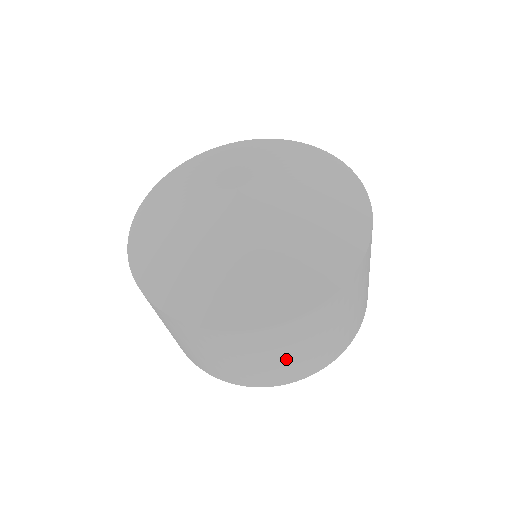
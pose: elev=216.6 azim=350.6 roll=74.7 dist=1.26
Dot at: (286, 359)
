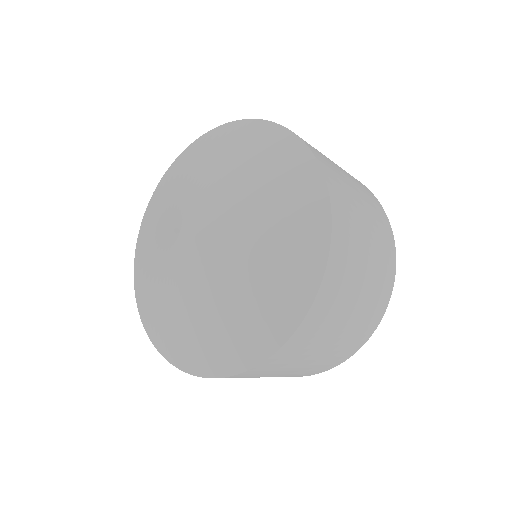
Dot at: occluded
